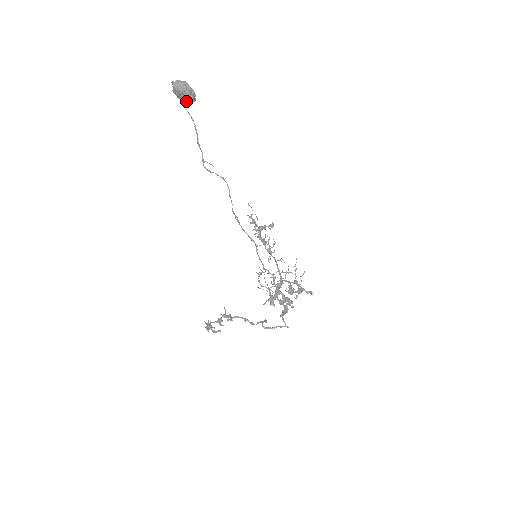
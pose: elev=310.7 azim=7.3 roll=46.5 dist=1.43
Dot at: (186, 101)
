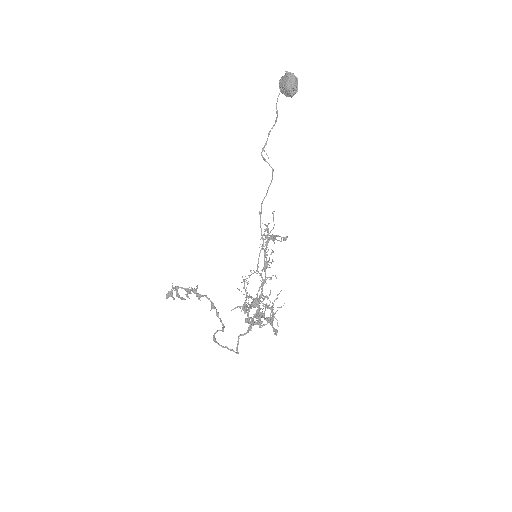
Dot at: (288, 90)
